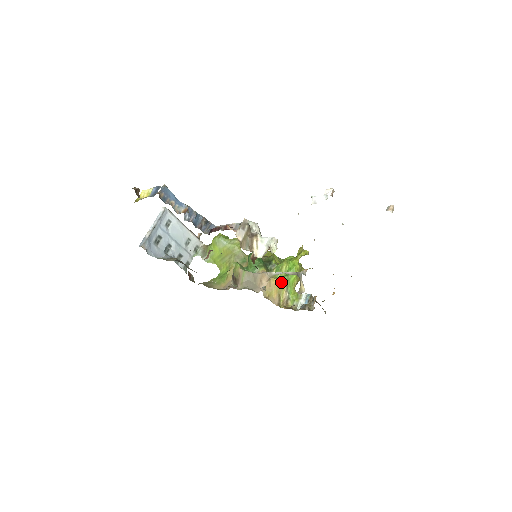
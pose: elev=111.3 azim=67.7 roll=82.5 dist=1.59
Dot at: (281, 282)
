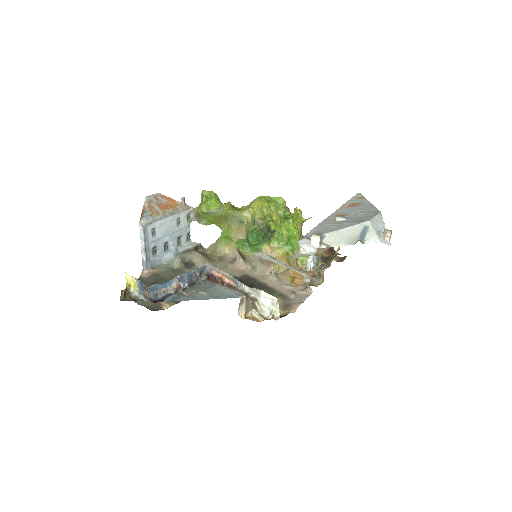
Dot at: (286, 252)
